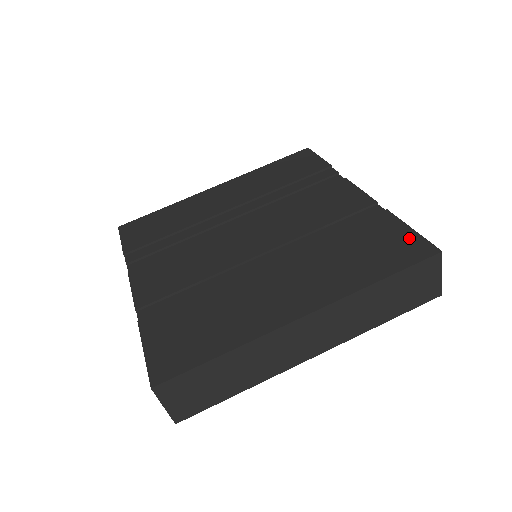
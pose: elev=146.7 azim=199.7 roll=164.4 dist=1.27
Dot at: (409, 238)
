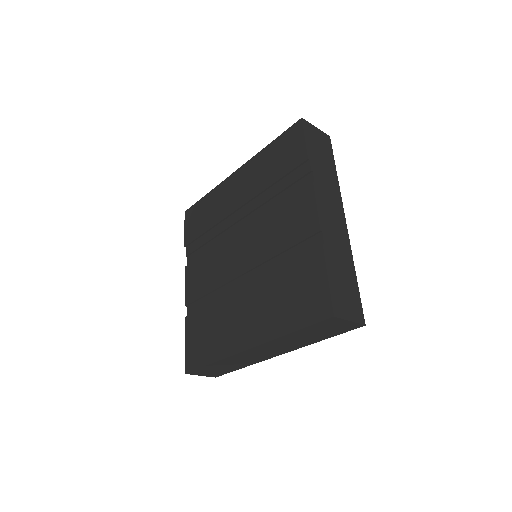
Dot at: (321, 291)
